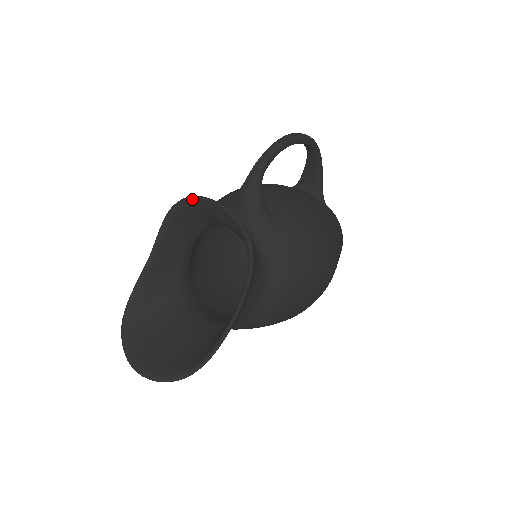
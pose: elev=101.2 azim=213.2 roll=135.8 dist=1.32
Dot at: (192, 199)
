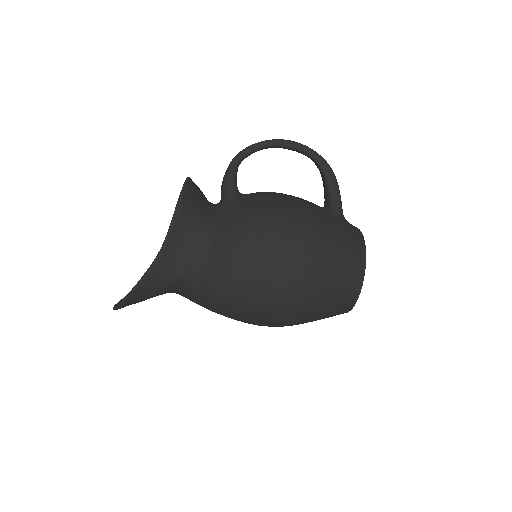
Dot at: occluded
